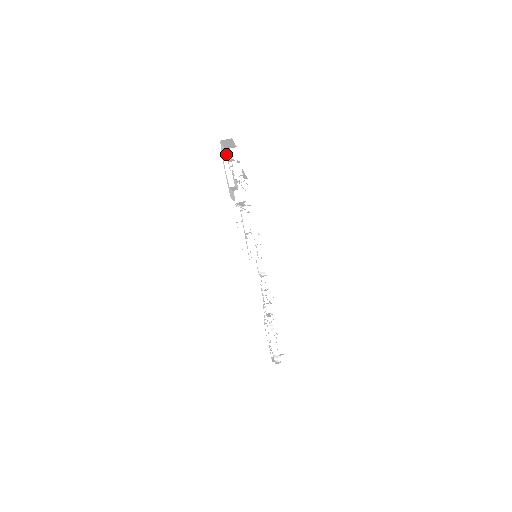
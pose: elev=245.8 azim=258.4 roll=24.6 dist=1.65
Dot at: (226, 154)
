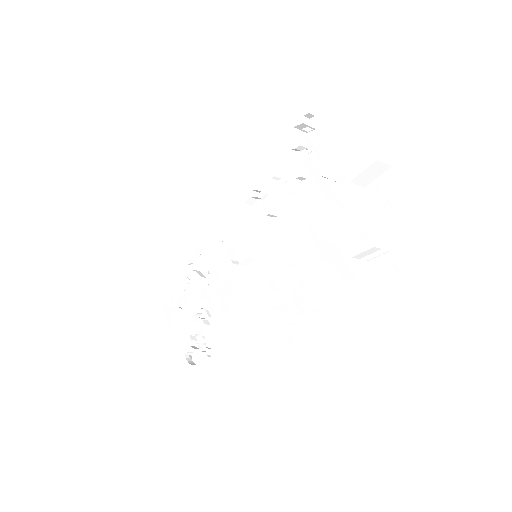
Dot at: (395, 213)
